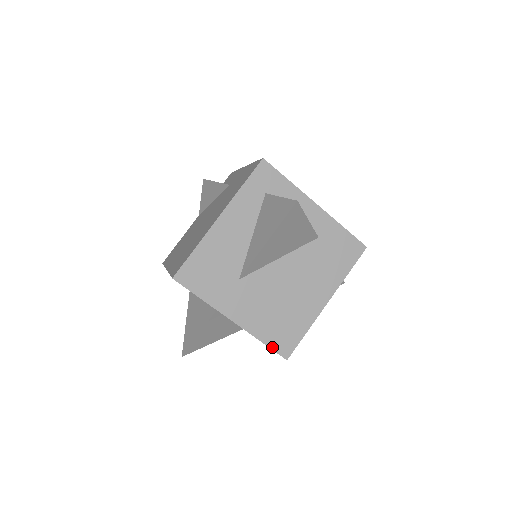
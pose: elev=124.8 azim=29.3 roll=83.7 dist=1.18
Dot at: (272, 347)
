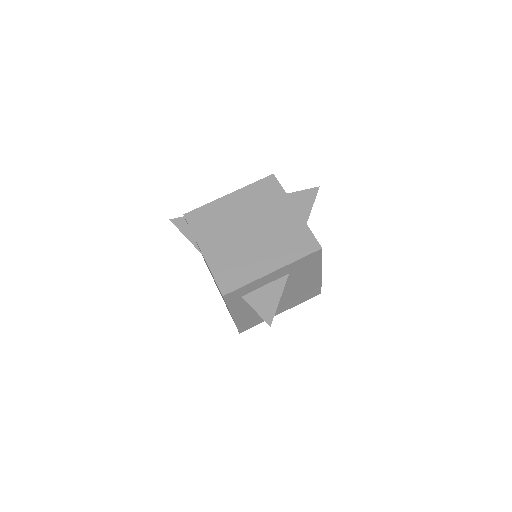
Dot at: occluded
